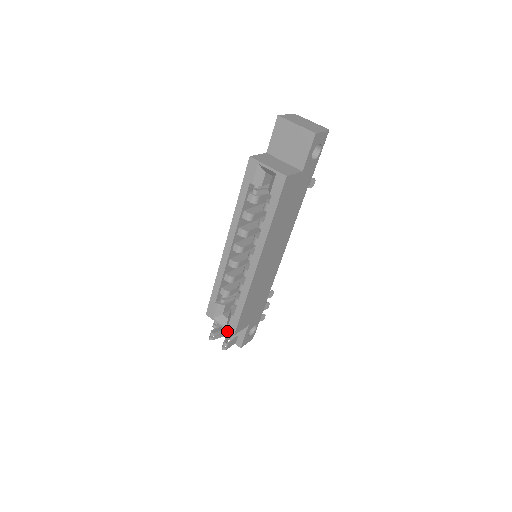
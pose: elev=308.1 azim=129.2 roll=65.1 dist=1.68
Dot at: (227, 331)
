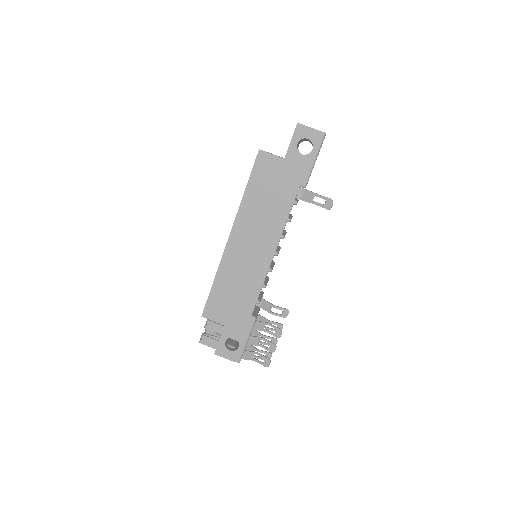
Dot at: (207, 320)
